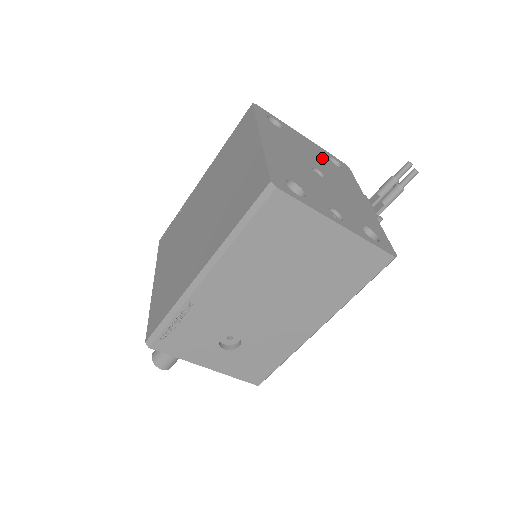
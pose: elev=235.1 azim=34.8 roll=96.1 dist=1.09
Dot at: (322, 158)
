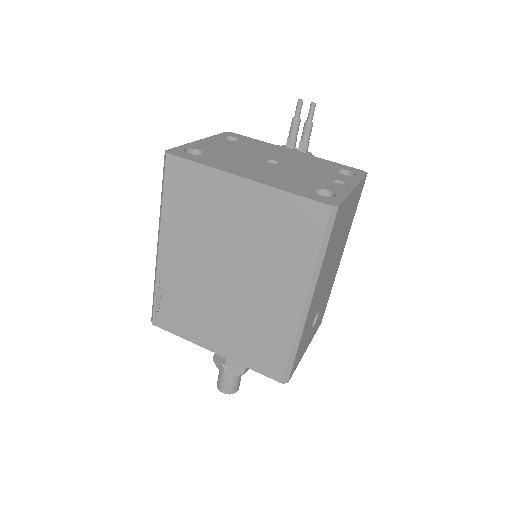
Dot at: (236, 146)
